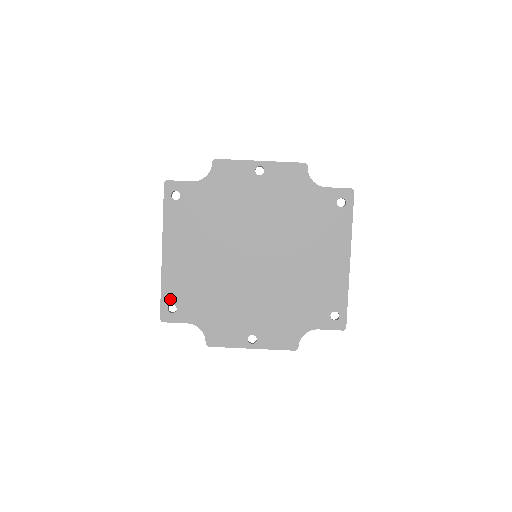
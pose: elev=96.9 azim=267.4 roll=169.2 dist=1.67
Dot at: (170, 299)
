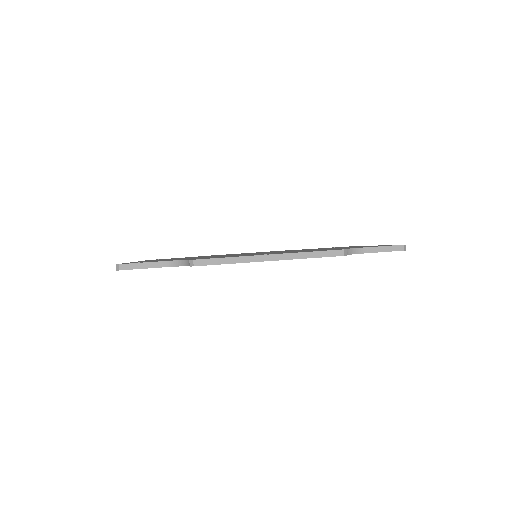
Dot at: (138, 262)
